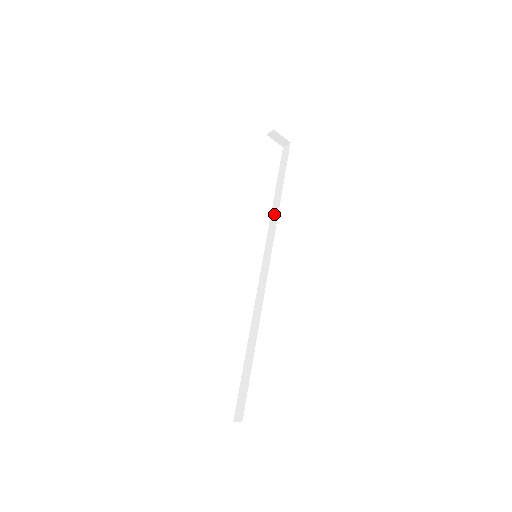
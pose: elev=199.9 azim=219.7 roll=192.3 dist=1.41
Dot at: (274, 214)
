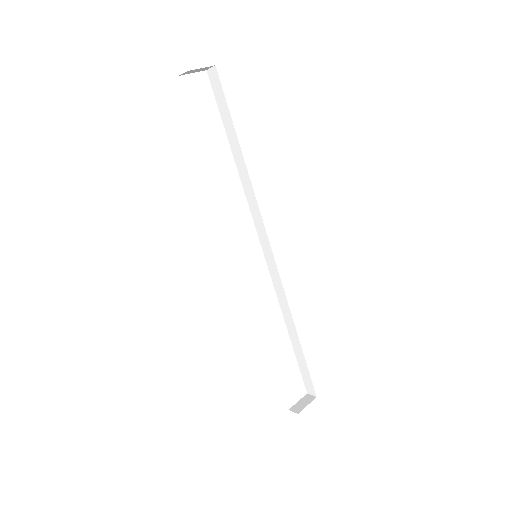
Dot at: (247, 187)
